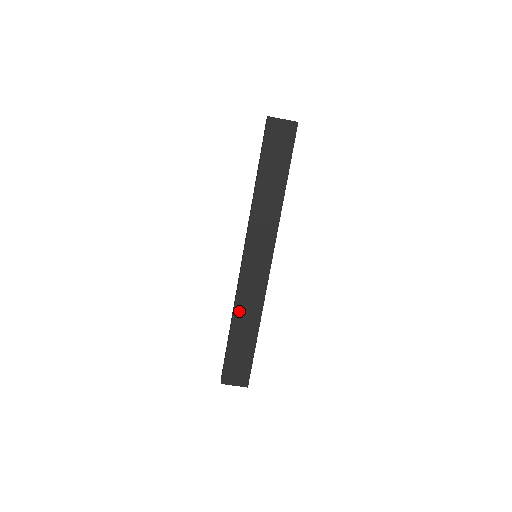
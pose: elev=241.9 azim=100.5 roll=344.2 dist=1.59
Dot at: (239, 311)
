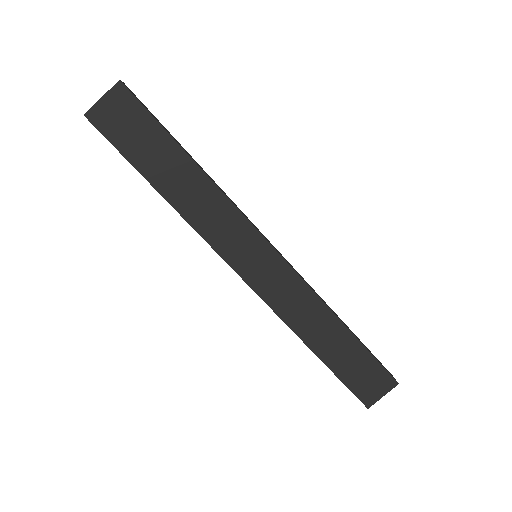
Dot at: (302, 329)
